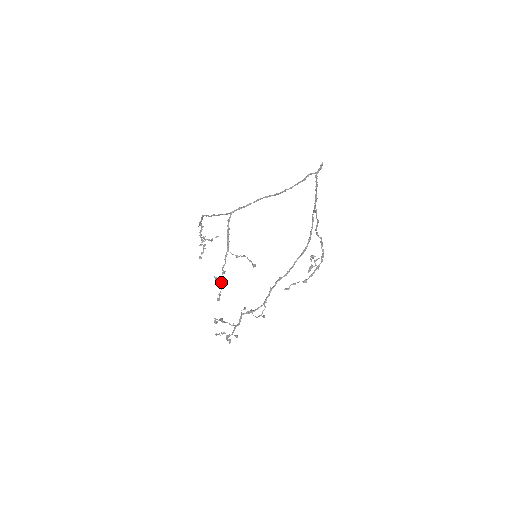
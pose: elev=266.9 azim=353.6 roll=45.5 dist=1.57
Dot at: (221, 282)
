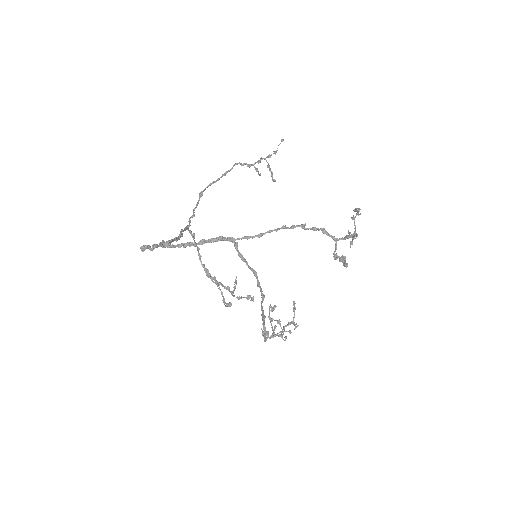
Dot at: (233, 296)
